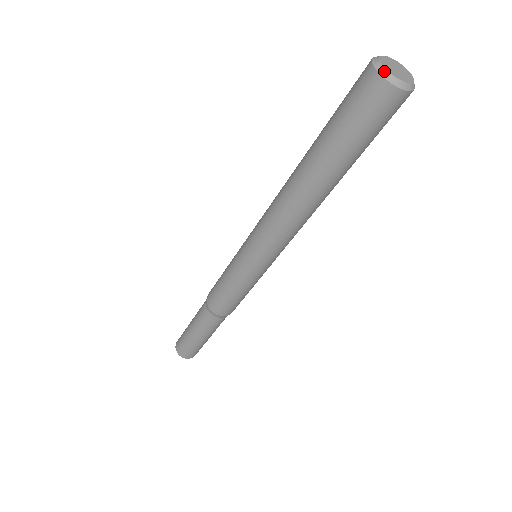
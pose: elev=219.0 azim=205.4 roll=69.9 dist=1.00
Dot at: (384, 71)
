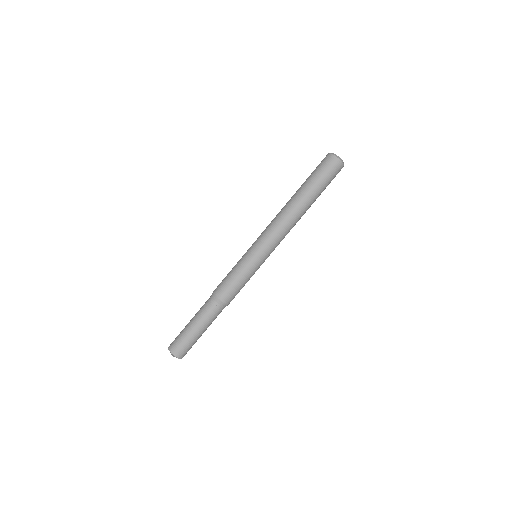
Dot at: (337, 156)
